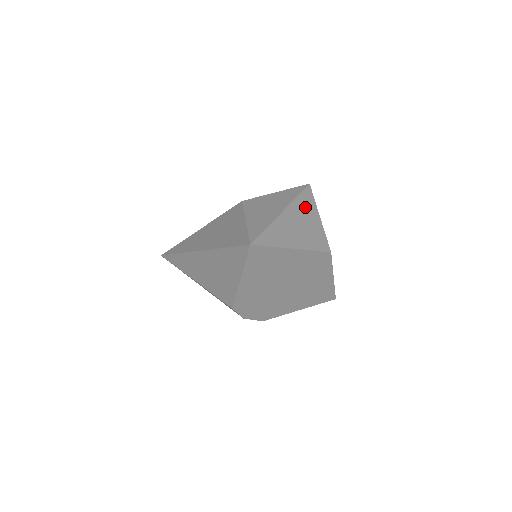
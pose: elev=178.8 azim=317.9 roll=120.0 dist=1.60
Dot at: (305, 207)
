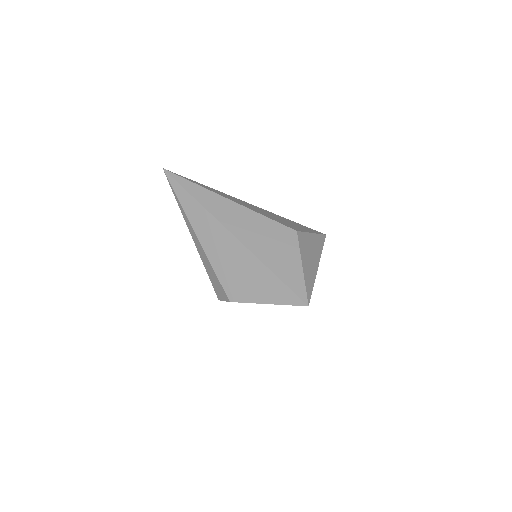
Dot at: occluded
